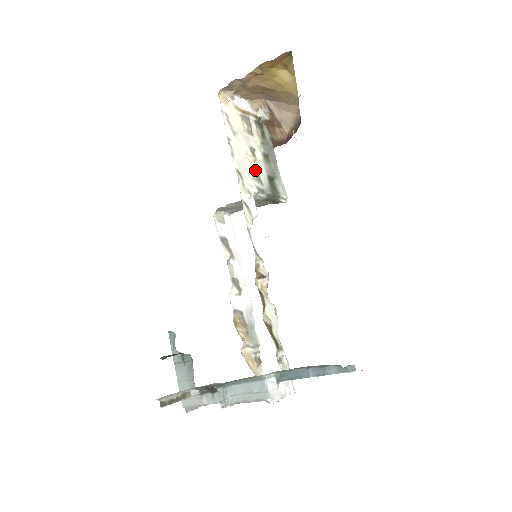
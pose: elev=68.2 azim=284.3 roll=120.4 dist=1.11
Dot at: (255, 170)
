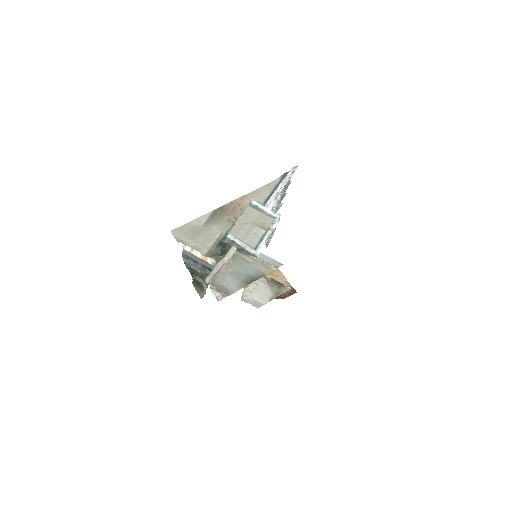
Dot at: occluded
